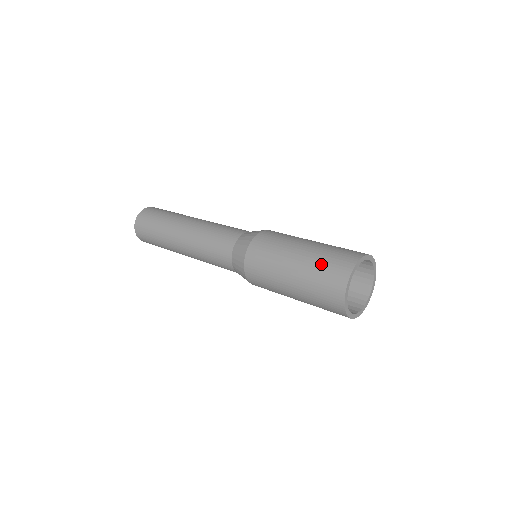
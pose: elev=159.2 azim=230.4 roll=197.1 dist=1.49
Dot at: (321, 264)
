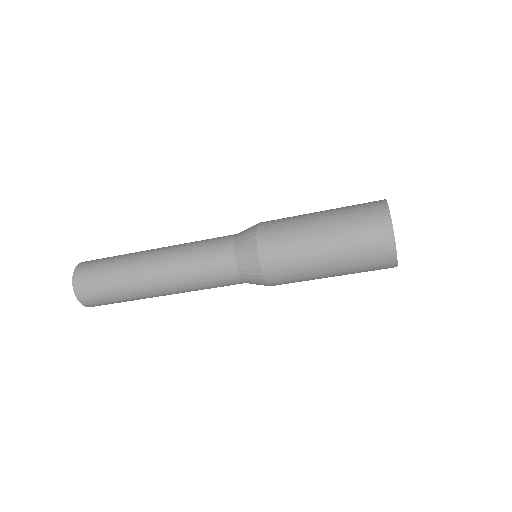
Dot at: (353, 222)
